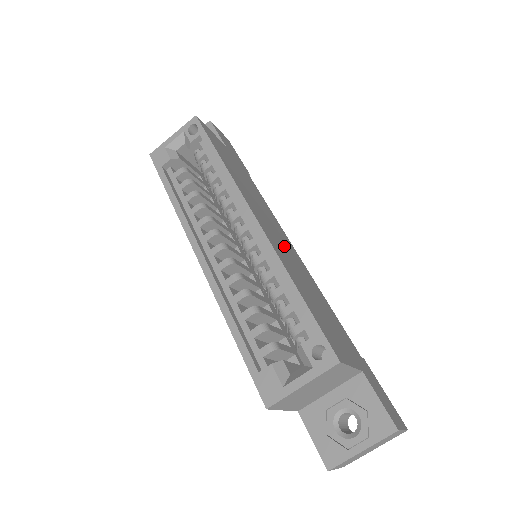
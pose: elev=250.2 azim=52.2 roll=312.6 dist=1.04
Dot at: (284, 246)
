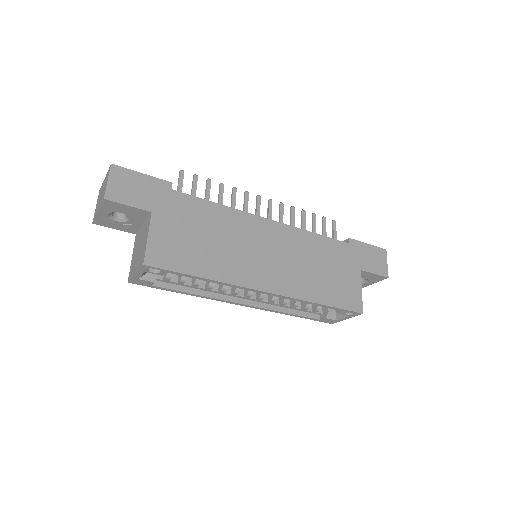
Dot at: (278, 256)
